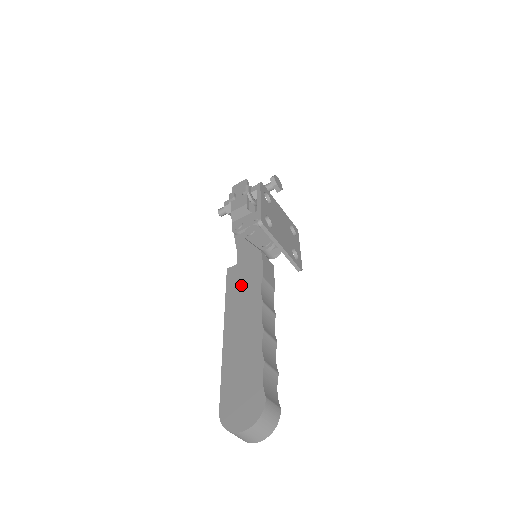
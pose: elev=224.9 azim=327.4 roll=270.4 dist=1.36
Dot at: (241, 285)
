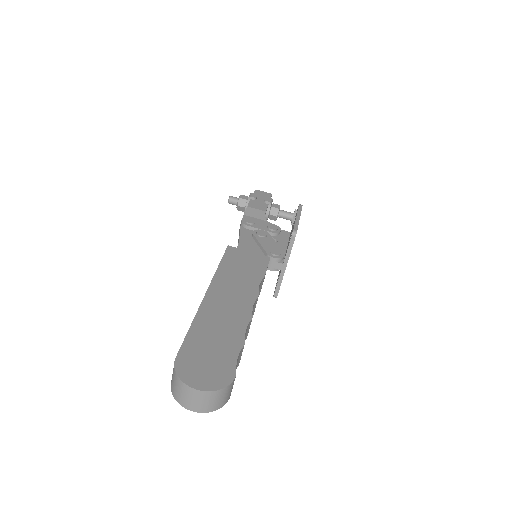
Dot at: (240, 267)
